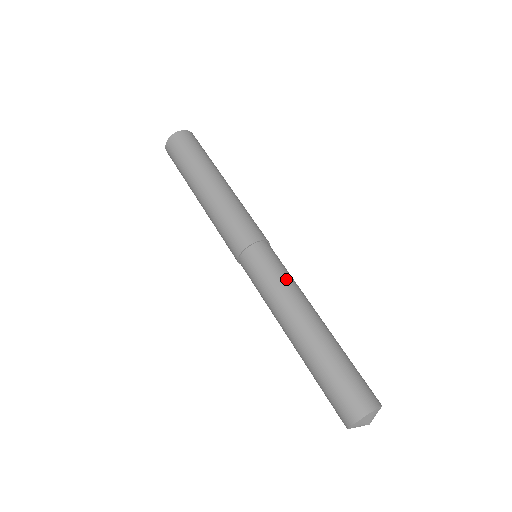
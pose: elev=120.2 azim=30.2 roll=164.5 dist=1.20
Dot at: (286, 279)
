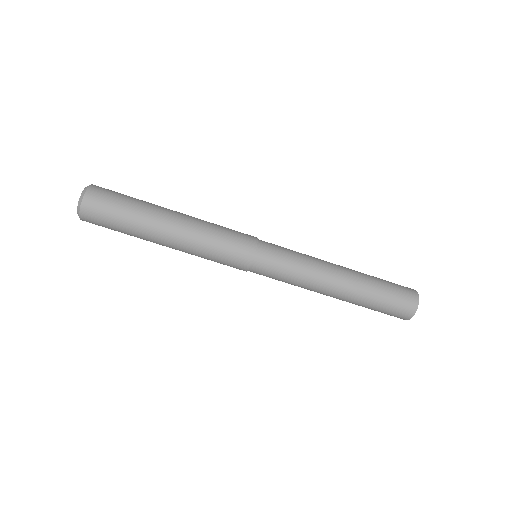
Dot at: (299, 269)
